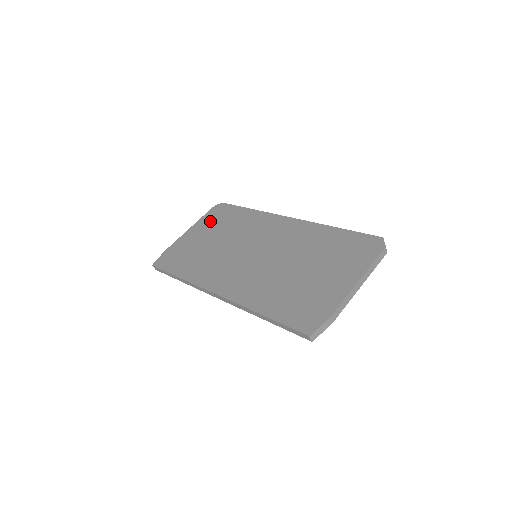
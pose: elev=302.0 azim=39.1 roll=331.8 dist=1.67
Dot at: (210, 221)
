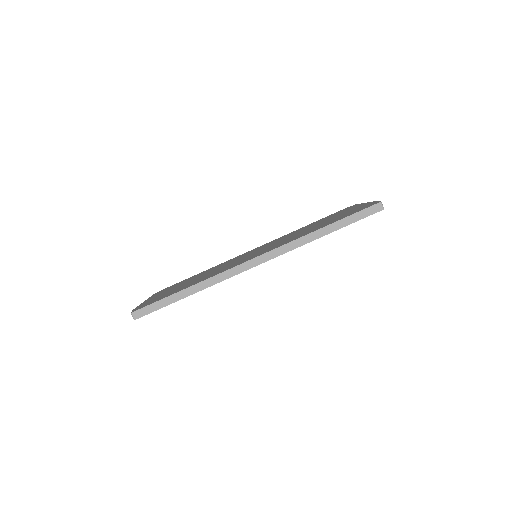
Dot at: occluded
